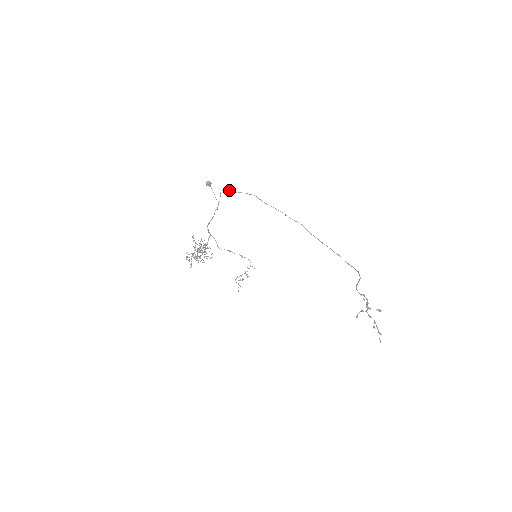
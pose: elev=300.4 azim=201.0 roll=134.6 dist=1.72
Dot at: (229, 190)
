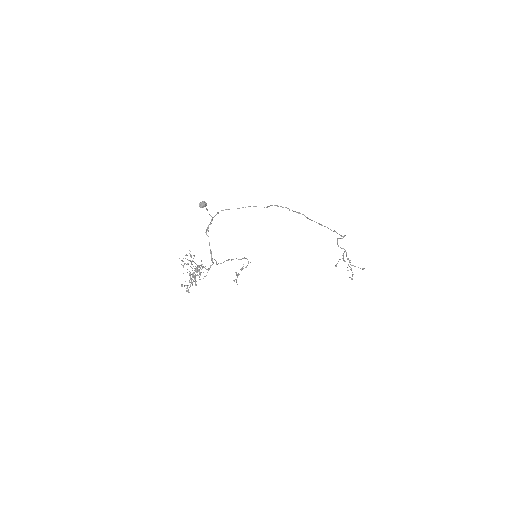
Dot at: occluded
